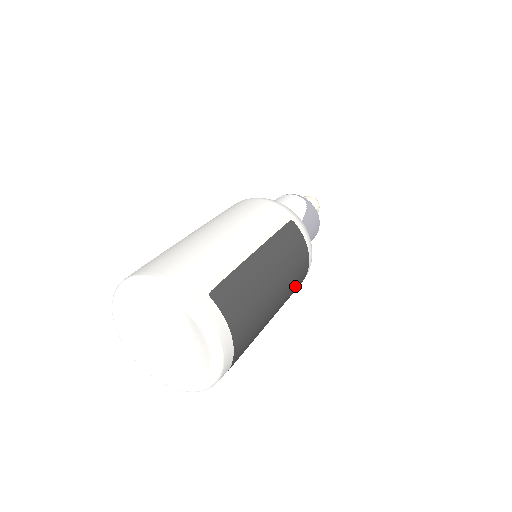
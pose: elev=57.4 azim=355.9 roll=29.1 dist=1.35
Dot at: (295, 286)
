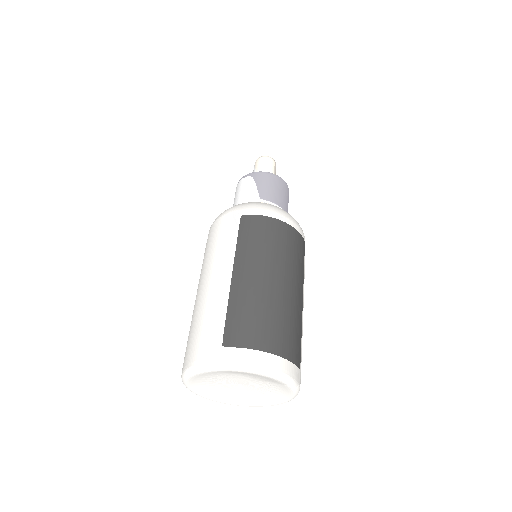
Dot at: (294, 251)
